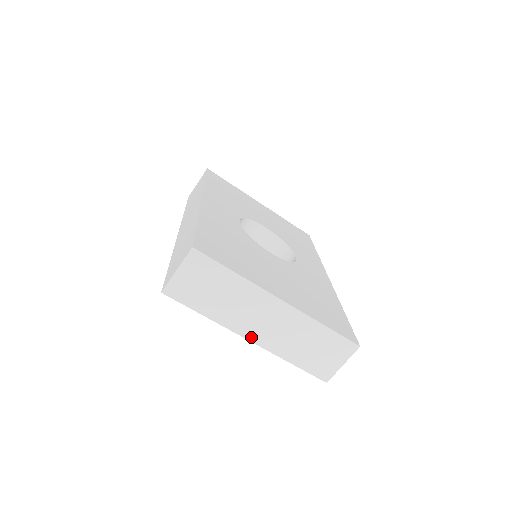
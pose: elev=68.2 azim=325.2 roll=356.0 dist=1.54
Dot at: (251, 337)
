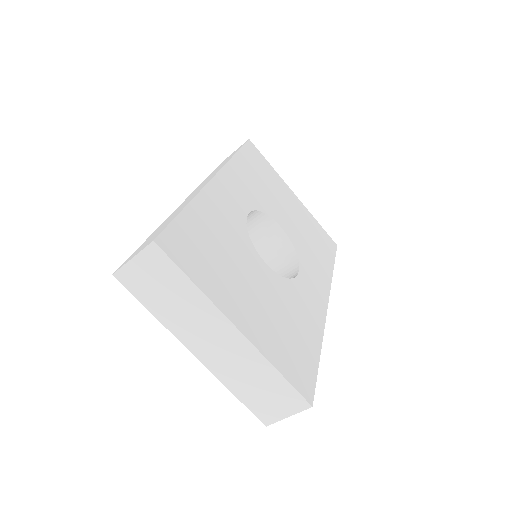
Dot at: (197, 353)
